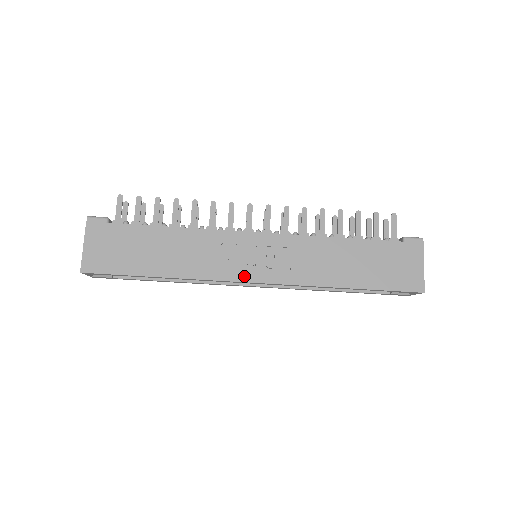
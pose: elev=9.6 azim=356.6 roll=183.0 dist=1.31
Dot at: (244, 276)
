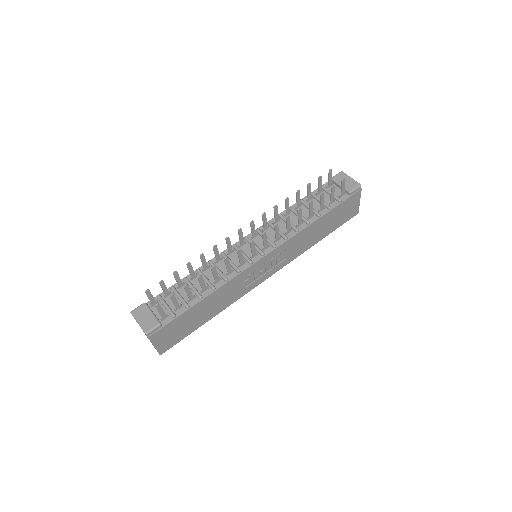
Dot at: (260, 281)
